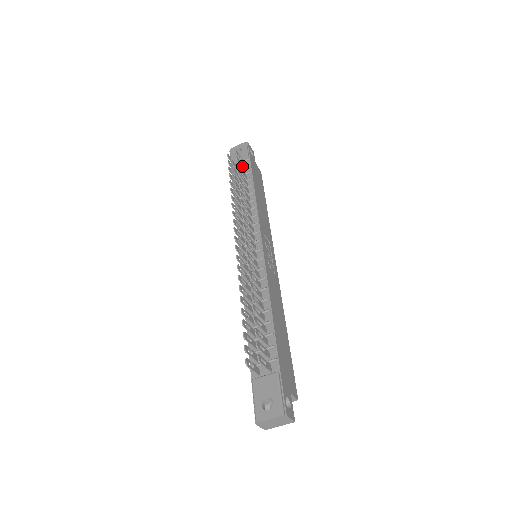
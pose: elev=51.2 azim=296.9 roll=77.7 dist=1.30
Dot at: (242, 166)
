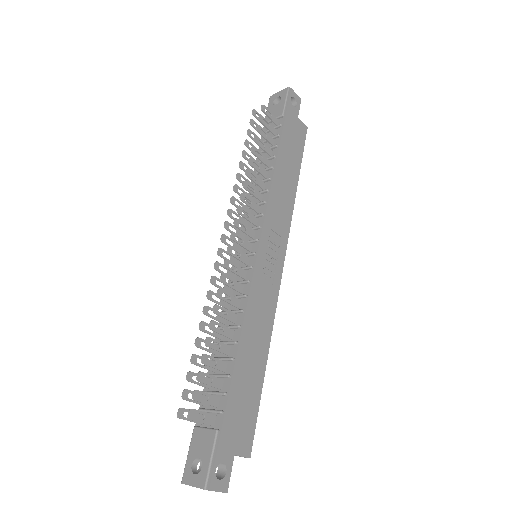
Dot at: (269, 127)
